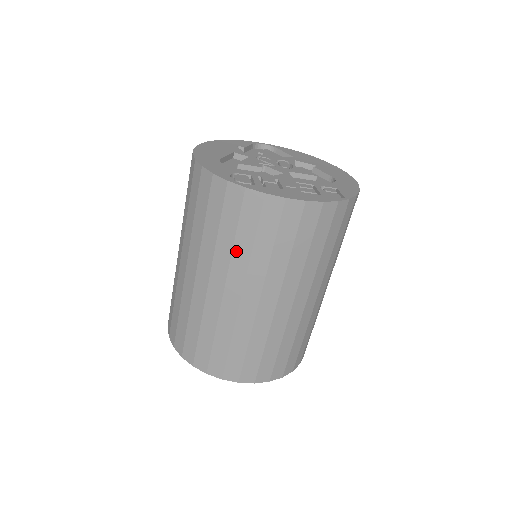
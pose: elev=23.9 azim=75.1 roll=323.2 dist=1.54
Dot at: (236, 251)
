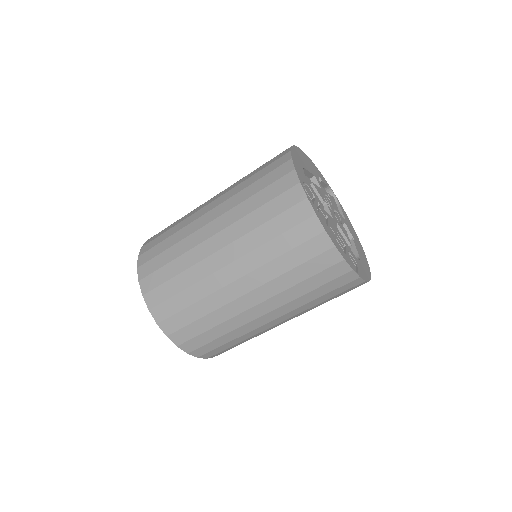
Dot at: (256, 232)
